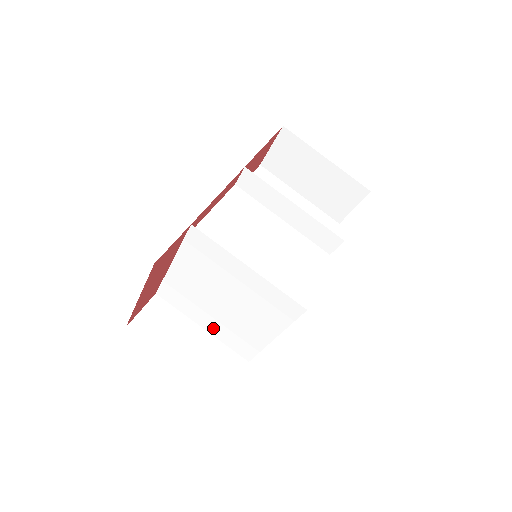
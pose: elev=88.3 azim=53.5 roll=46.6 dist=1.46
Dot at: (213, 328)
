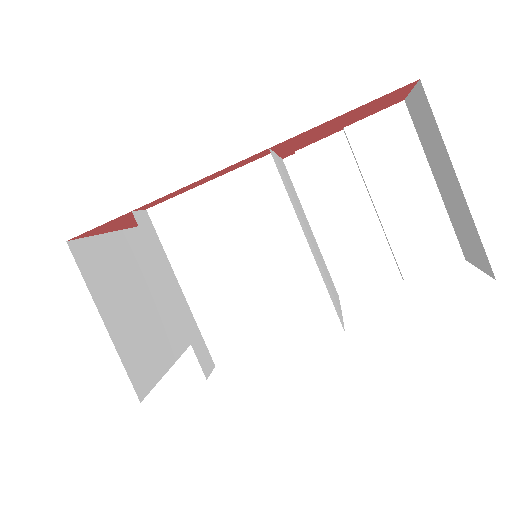
Dot at: occluded
